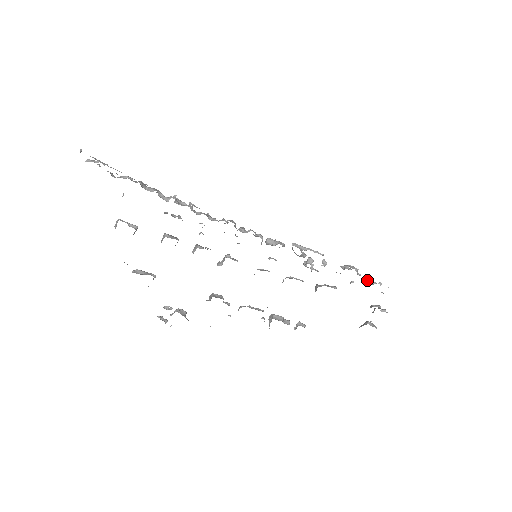
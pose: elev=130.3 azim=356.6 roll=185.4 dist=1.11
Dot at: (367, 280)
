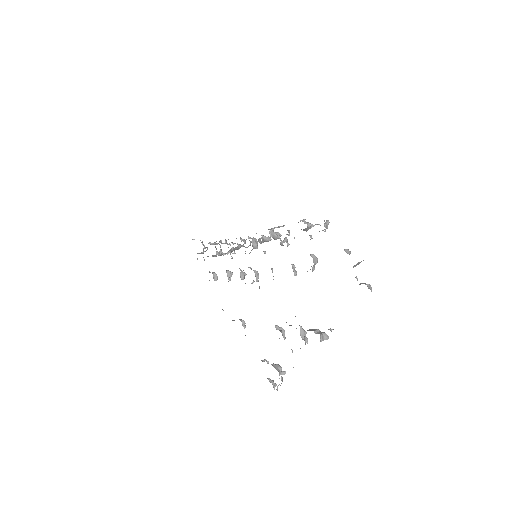
Dot at: occluded
